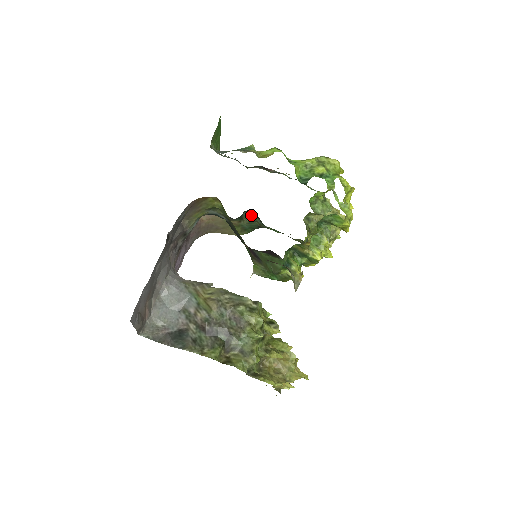
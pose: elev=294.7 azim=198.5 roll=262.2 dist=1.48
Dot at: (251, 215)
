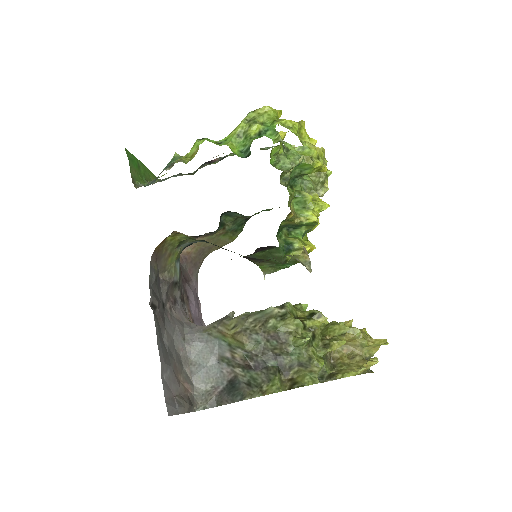
Dot at: (229, 215)
